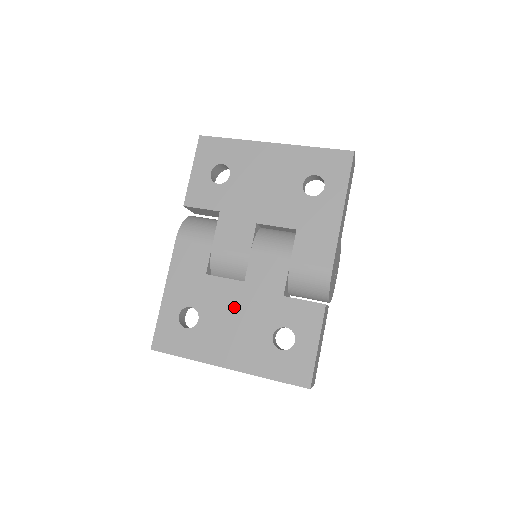
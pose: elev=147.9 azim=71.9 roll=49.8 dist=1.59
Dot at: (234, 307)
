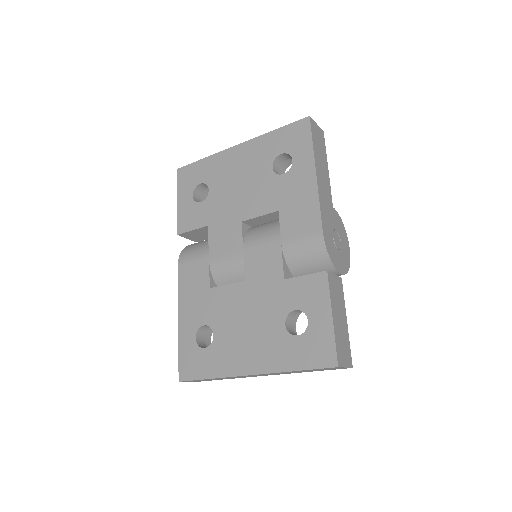
Dot at: (242, 309)
